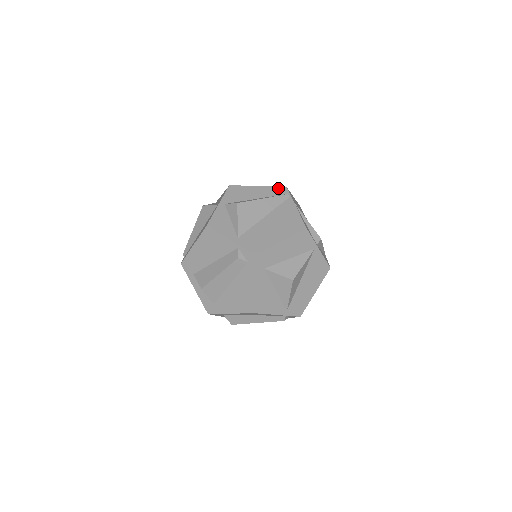
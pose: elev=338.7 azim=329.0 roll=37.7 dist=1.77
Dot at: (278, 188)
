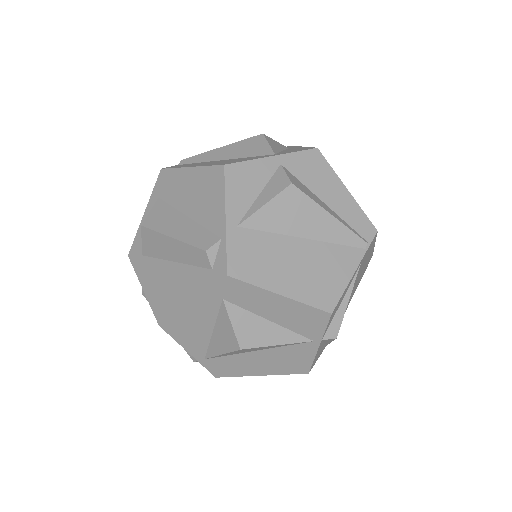
Dot at: (366, 221)
